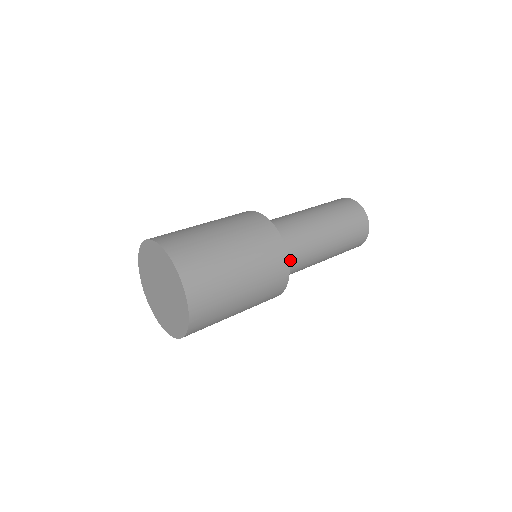
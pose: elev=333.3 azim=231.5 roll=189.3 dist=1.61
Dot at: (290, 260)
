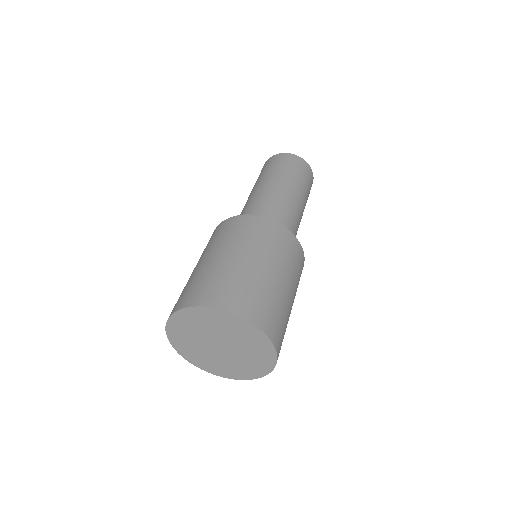
Dot at: occluded
